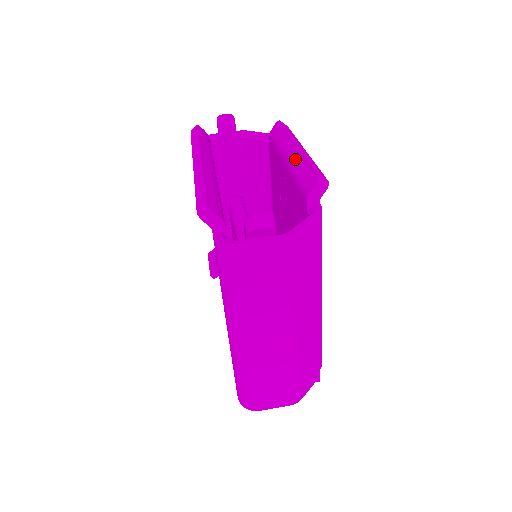
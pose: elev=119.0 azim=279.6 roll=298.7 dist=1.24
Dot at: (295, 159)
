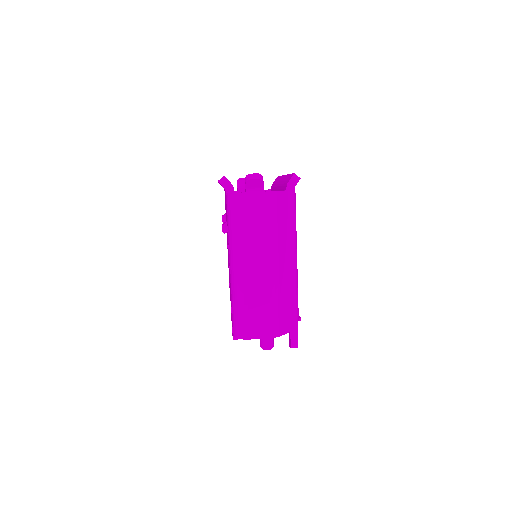
Dot at: (283, 179)
